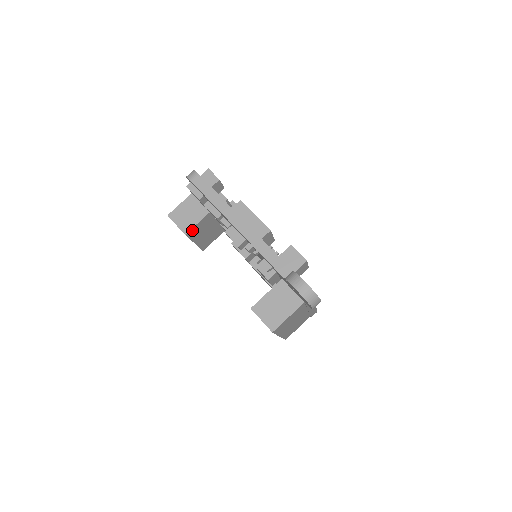
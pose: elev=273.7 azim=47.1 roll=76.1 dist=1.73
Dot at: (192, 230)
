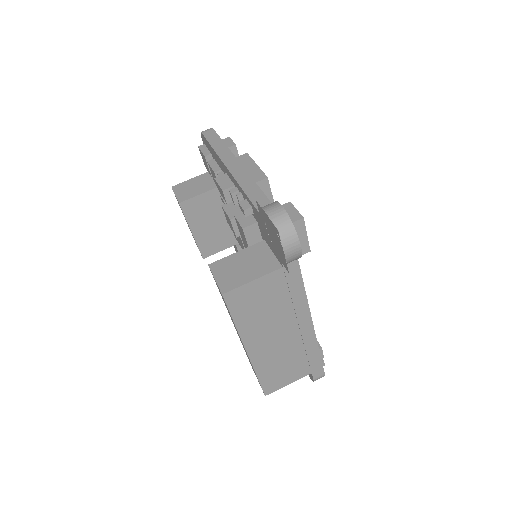
Dot at: (190, 203)
